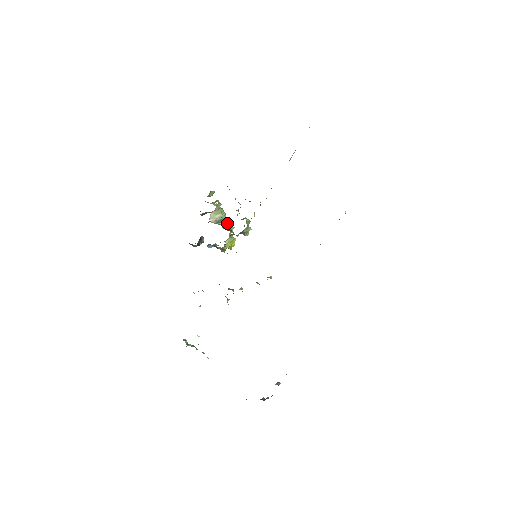
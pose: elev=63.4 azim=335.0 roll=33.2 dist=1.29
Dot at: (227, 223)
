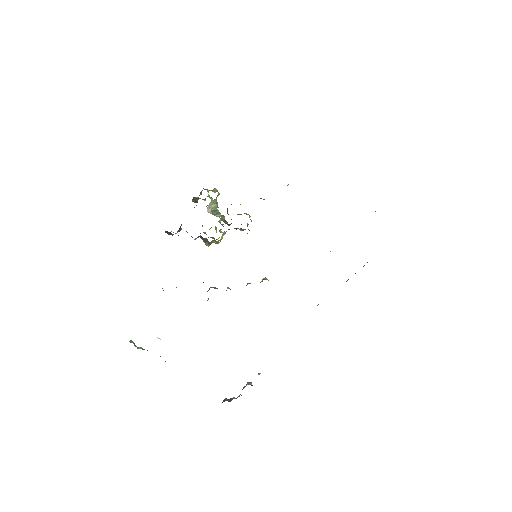
Dot at: (223, 216)
